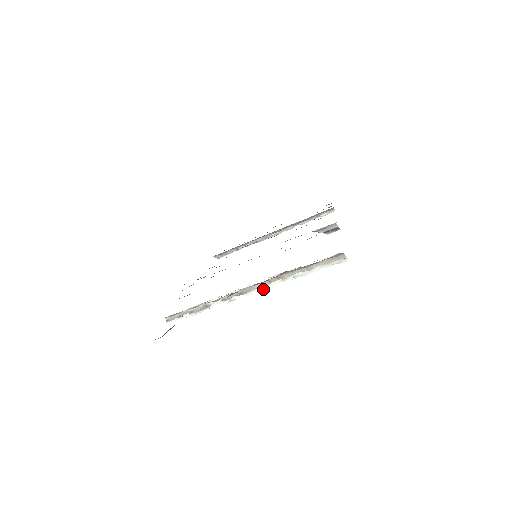
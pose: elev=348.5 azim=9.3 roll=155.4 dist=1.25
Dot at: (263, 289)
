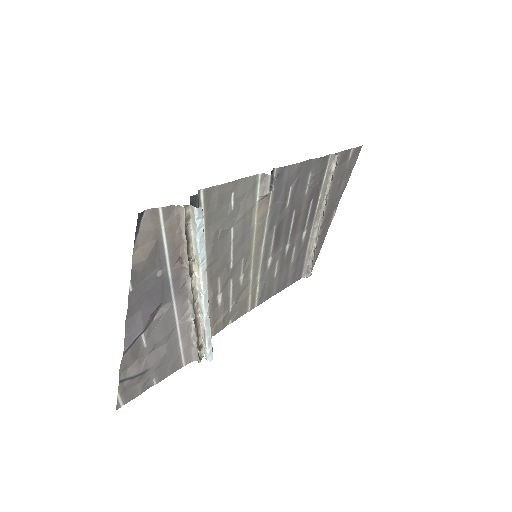
Dot at: (202, 286)
